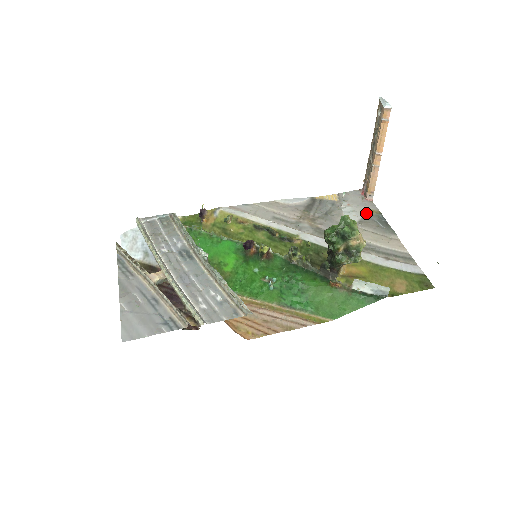
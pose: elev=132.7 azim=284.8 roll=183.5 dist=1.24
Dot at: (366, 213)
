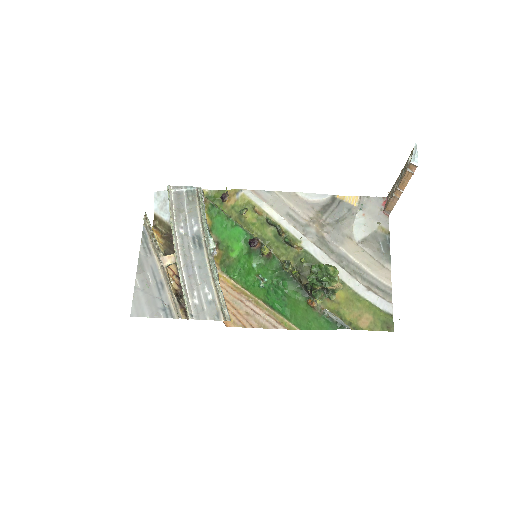
Dot at: (375, 230)
